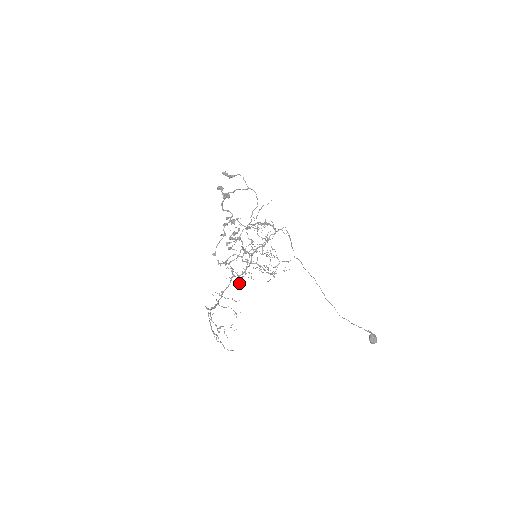
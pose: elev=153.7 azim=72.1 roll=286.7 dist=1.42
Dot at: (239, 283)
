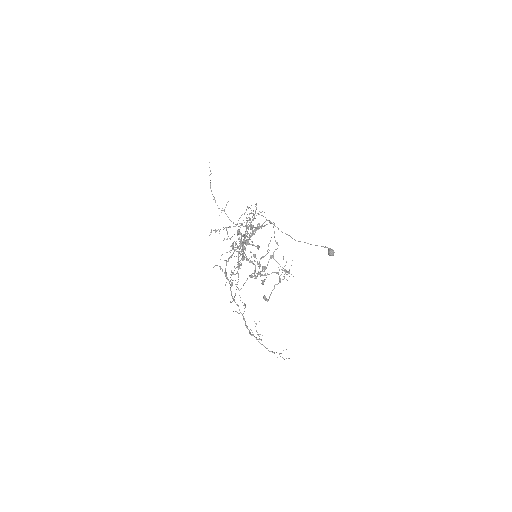
Dot at: occluded
